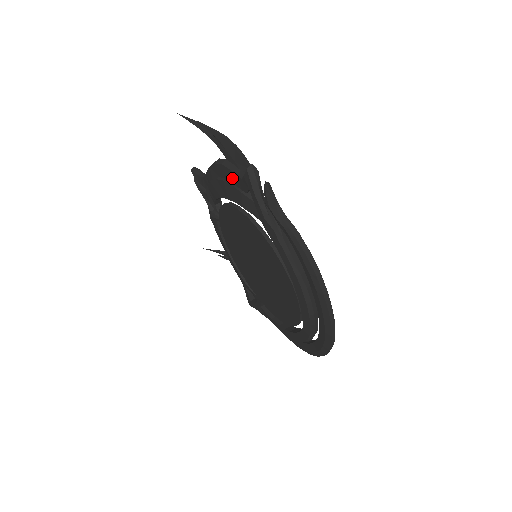
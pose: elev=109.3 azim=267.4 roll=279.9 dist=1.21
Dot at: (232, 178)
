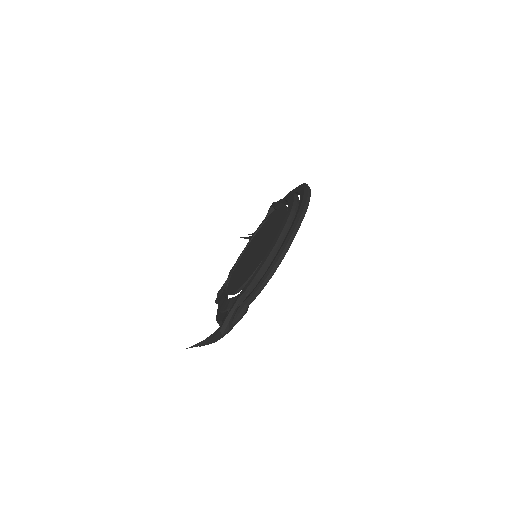
Dot at: occluded
